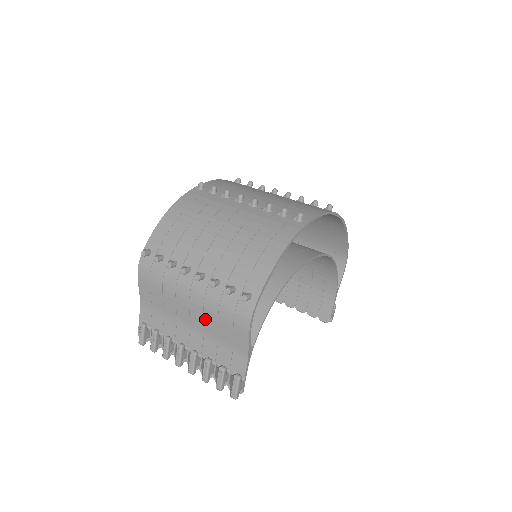
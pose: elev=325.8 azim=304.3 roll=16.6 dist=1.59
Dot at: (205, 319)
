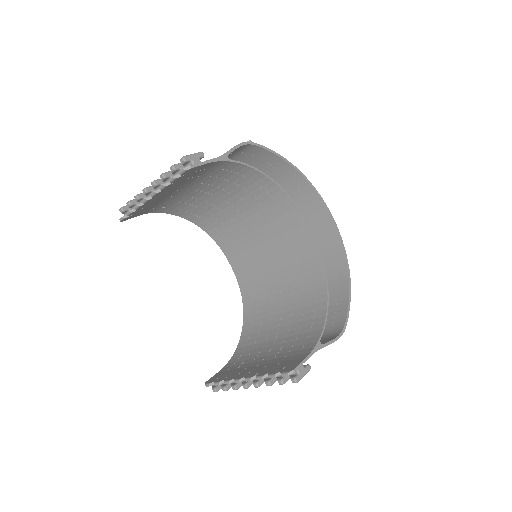
Dot at: occluded
